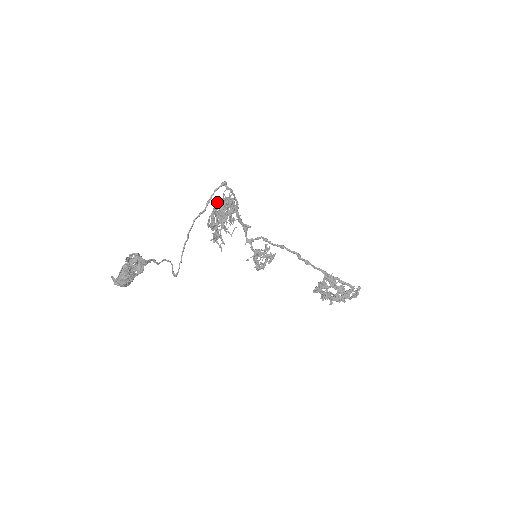
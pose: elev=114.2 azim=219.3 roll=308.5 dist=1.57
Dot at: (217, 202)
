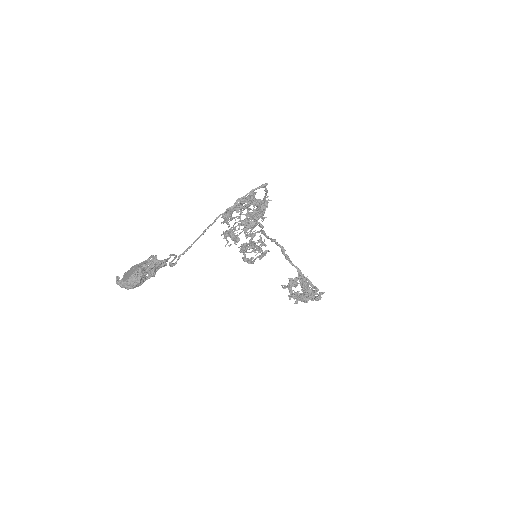
Dot at: occluded
